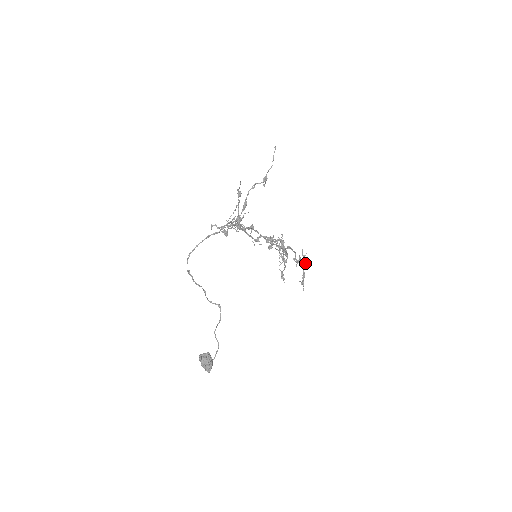
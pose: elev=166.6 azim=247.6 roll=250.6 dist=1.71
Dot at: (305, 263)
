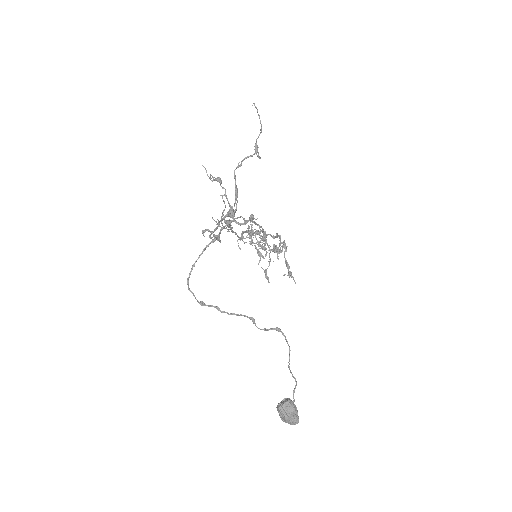
Dot at: (286, 251)
